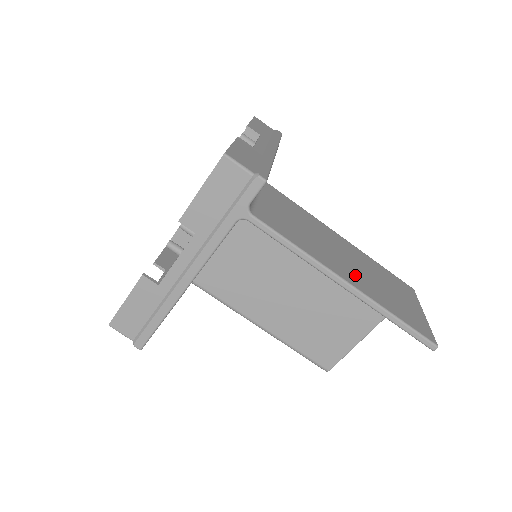
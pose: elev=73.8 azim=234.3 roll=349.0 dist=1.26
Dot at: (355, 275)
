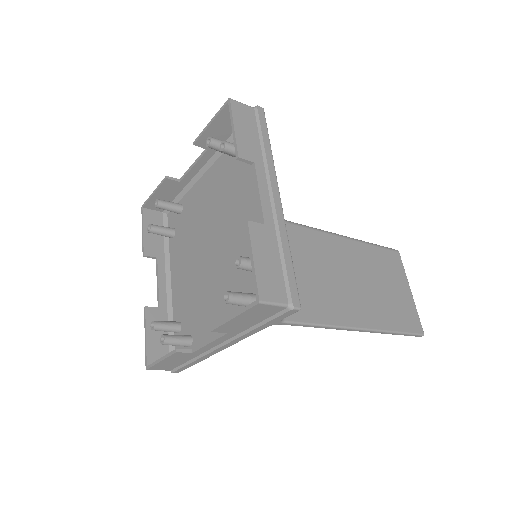
Dot at: (364, 305)
